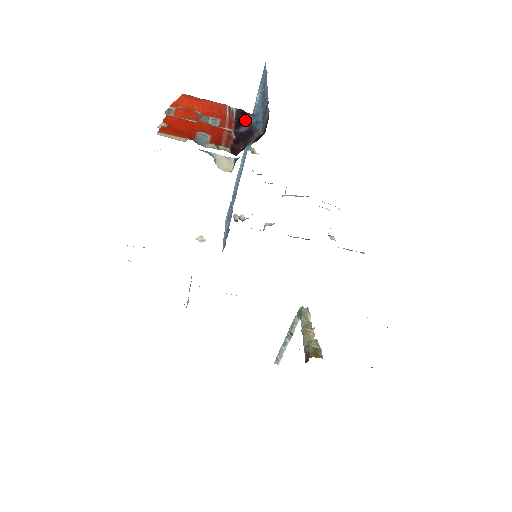
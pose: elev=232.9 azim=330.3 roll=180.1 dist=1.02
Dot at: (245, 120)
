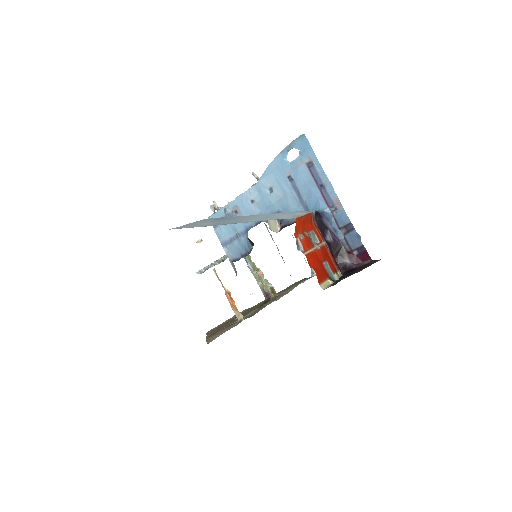
Dot at: (325, 225)
